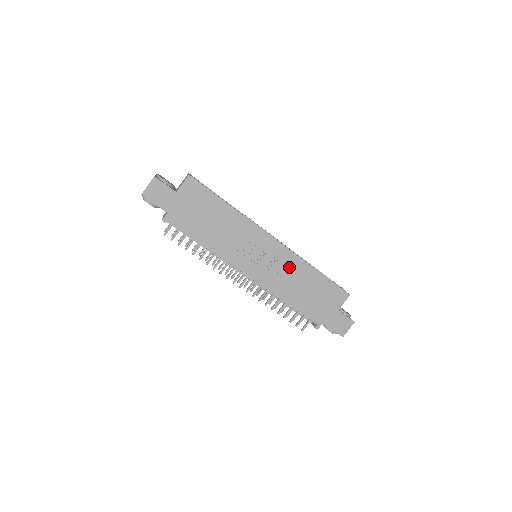
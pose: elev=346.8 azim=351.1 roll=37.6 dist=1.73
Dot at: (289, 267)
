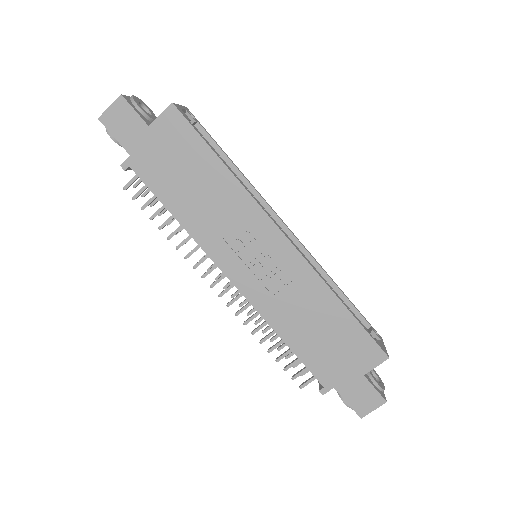
Dot at: (299, 286)
